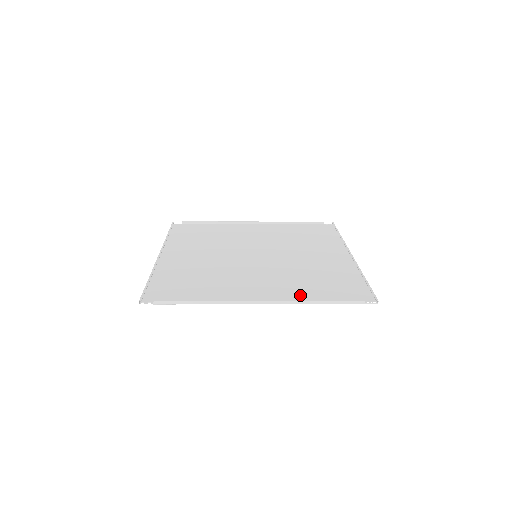
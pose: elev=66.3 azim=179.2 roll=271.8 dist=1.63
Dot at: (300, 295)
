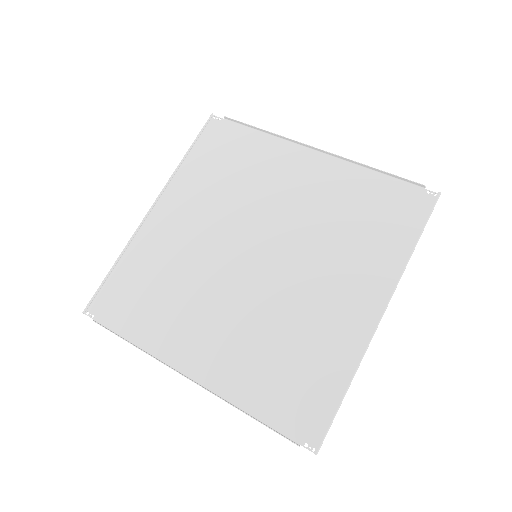
Dot at: (240, 383)
